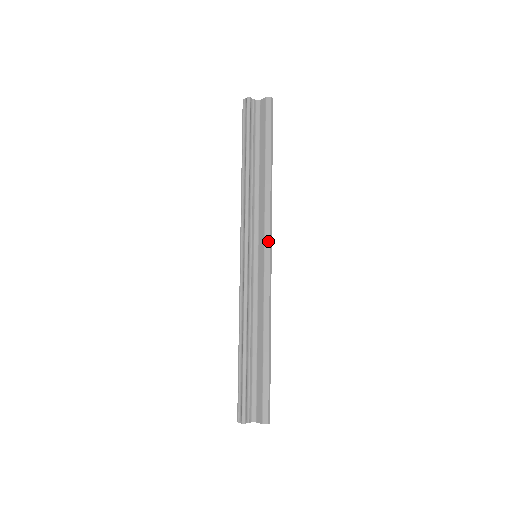
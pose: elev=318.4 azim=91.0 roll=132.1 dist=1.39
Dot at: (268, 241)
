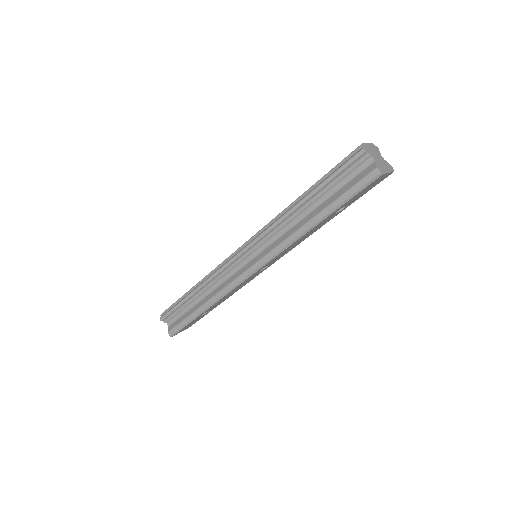
Dot at: (261, 263)
